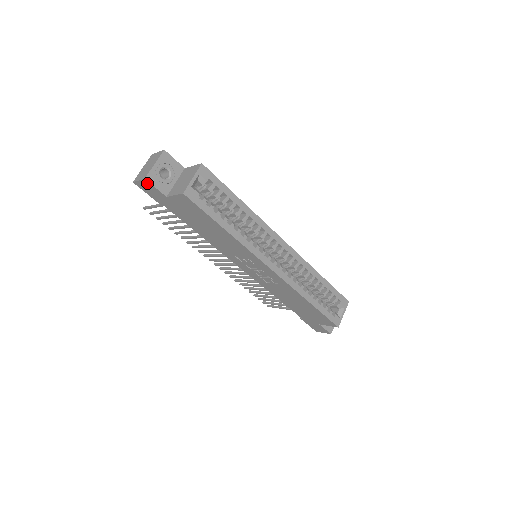
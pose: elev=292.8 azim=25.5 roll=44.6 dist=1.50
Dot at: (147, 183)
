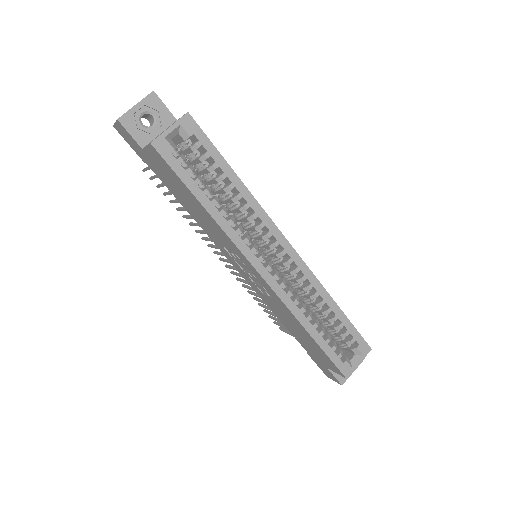
Dot at: (121, 126)
